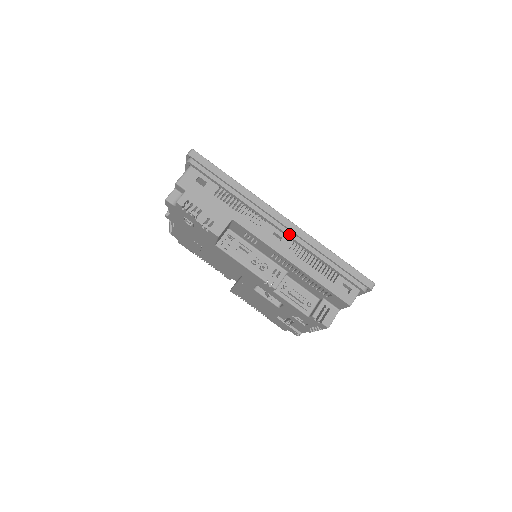
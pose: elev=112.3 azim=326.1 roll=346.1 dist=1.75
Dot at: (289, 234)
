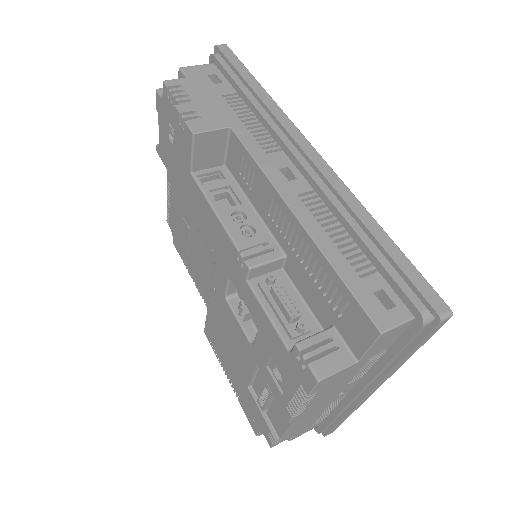
Dot at: (311, 173)
